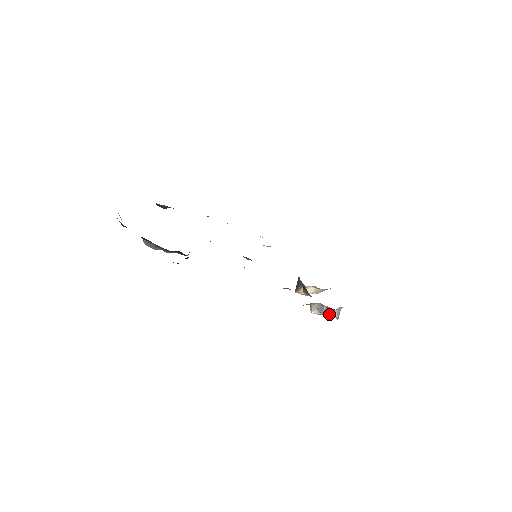
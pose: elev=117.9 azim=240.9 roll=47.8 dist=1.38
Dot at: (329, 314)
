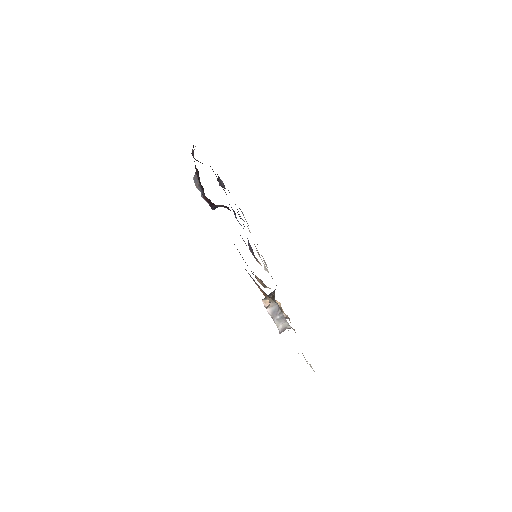
Dot at: (278, 321)
